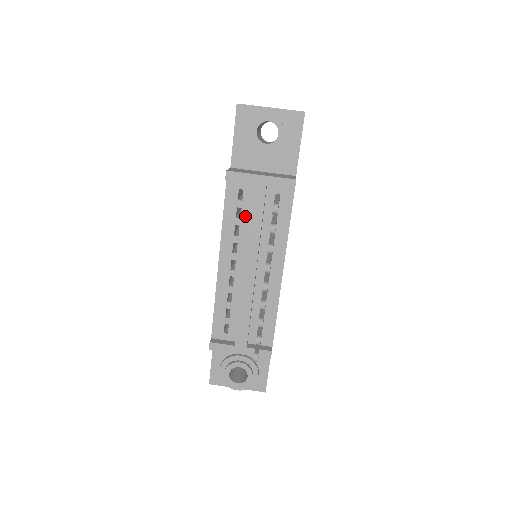
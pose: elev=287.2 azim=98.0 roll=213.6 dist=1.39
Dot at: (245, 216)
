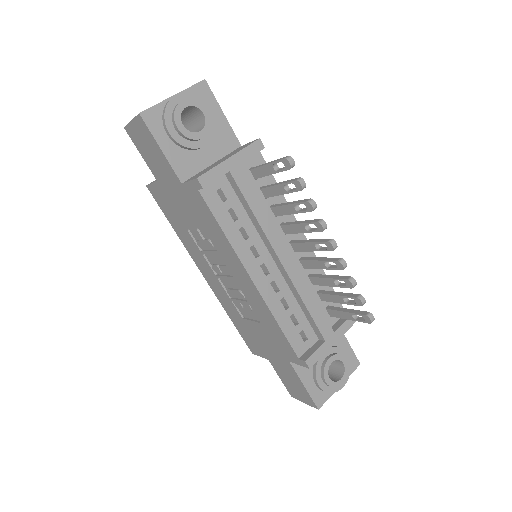
Dot at: (240, 213)
